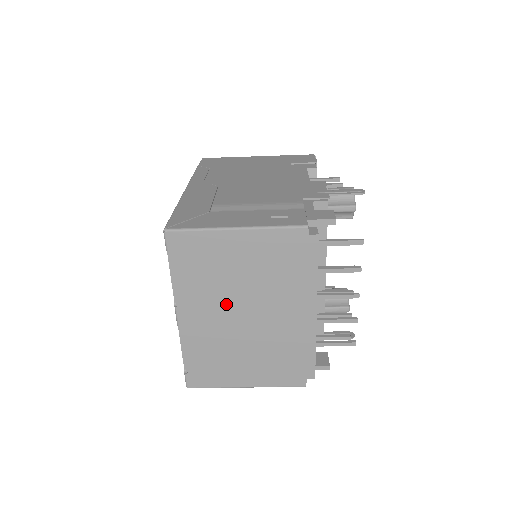
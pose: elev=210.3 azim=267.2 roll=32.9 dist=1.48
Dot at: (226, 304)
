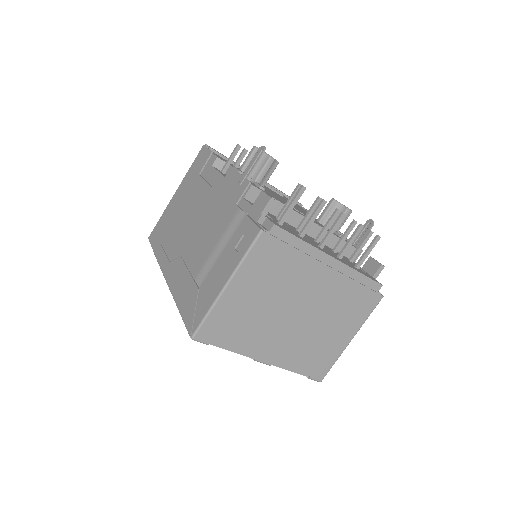
Dot at: (279, 323)
